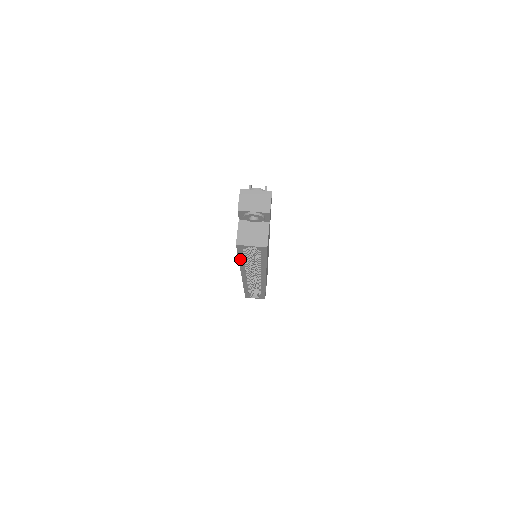
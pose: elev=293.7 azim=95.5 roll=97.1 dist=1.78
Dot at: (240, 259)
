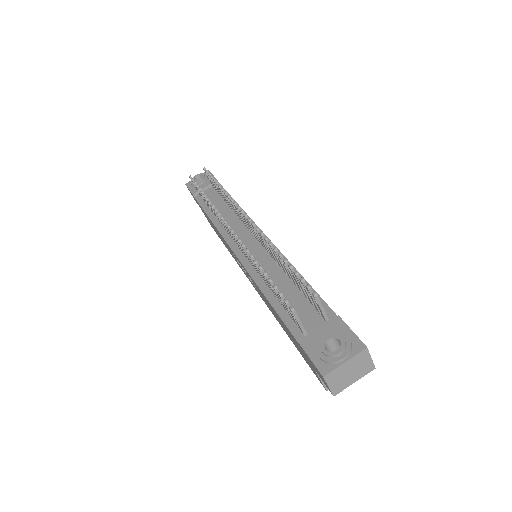
Dot at: occluded
